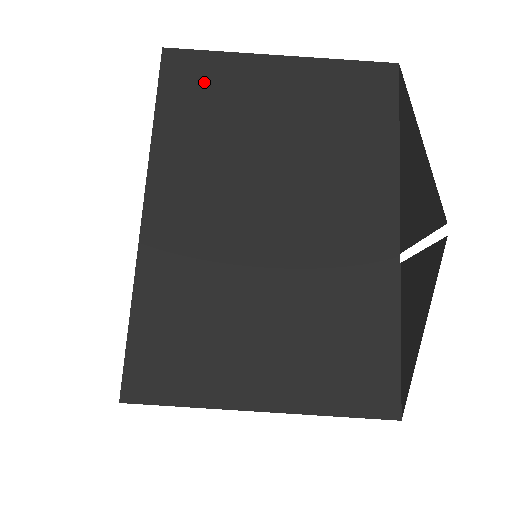
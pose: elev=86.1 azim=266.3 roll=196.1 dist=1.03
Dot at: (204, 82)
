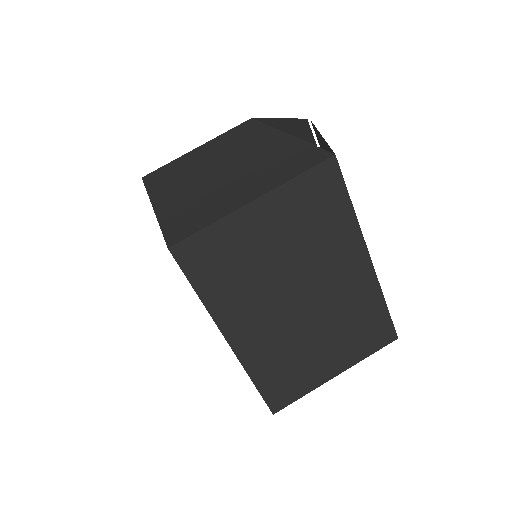
Dot at: (165, 171)
